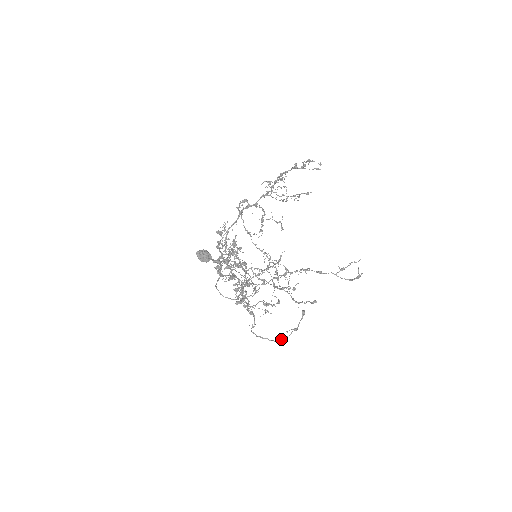
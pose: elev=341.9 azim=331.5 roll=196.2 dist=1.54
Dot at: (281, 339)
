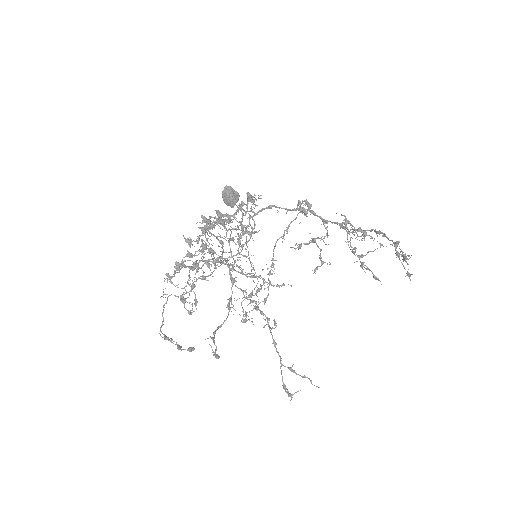
Dot at: (165, 336)
